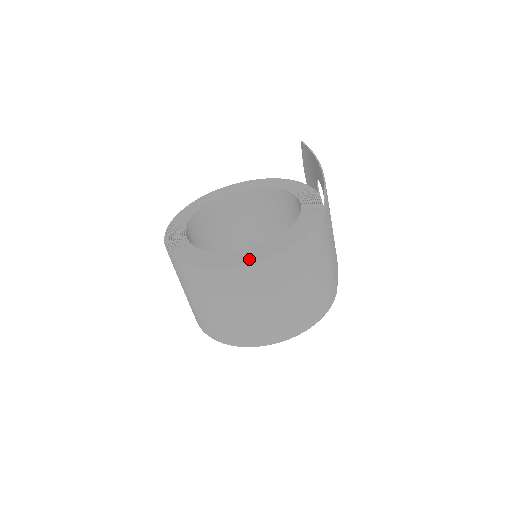
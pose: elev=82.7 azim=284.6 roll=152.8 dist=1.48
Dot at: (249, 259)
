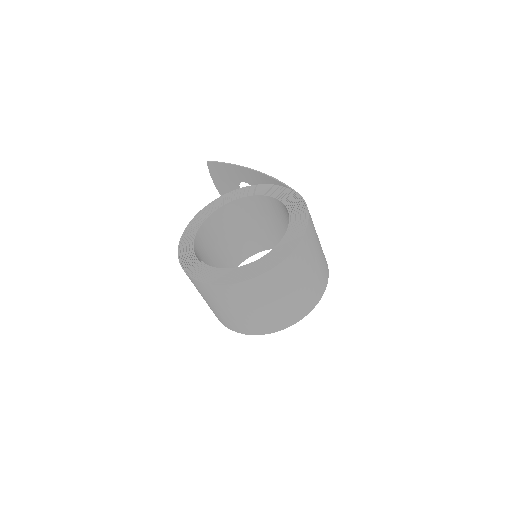
Dot at: (290, 248)
